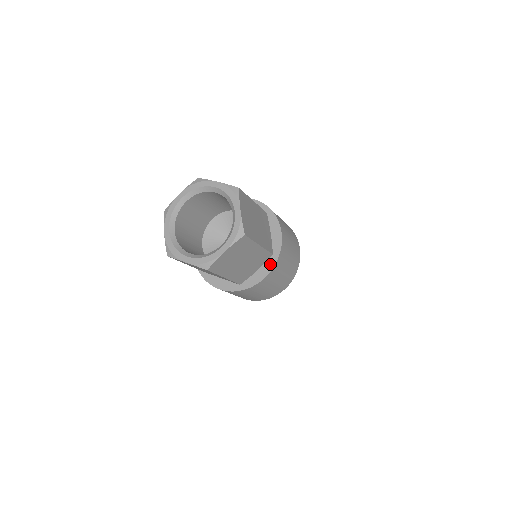
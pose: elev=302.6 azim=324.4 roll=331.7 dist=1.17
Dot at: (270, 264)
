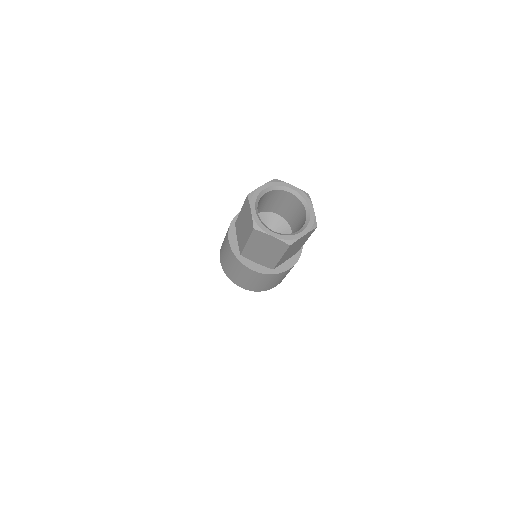
Dot at: (265, 270)
